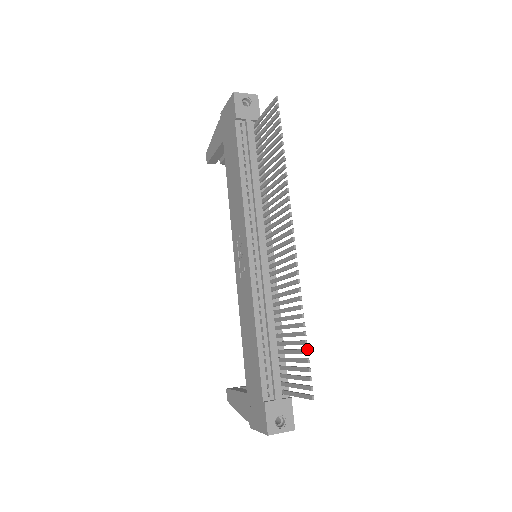
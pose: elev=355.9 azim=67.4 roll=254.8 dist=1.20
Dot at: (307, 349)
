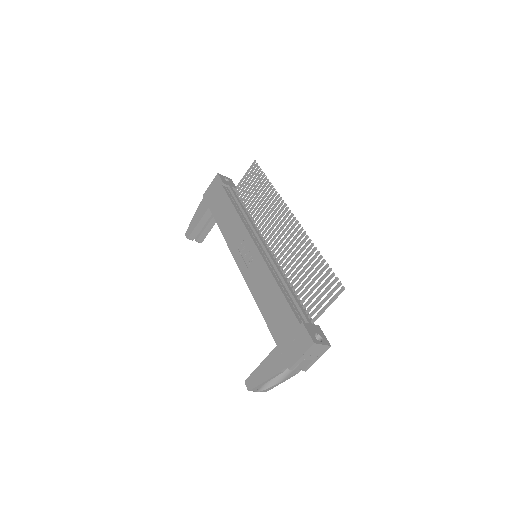
Dot at: (327, 263)
